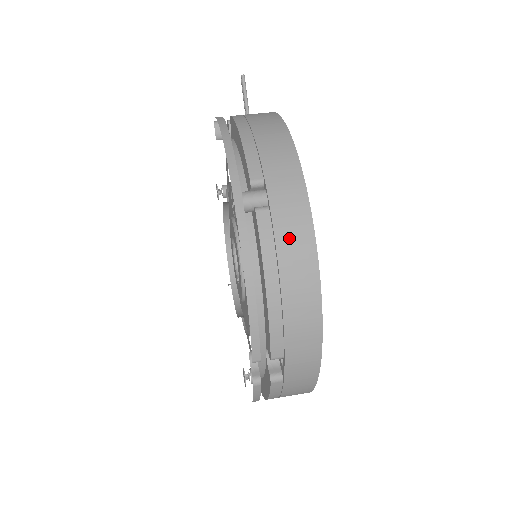
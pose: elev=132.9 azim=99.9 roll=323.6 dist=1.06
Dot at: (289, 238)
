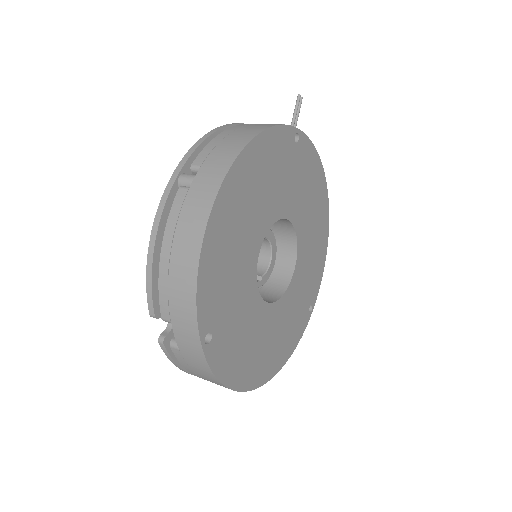
Dot at: (189, 216)
